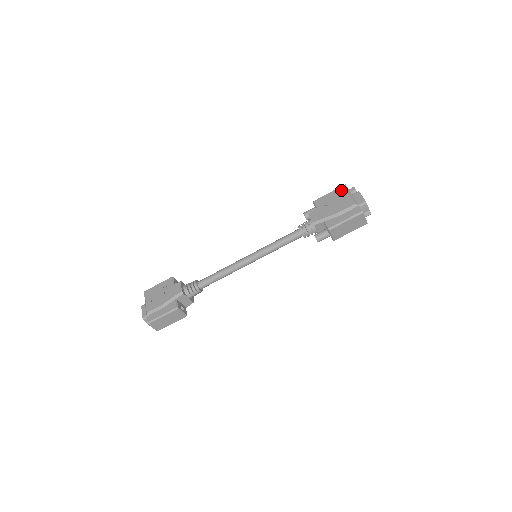
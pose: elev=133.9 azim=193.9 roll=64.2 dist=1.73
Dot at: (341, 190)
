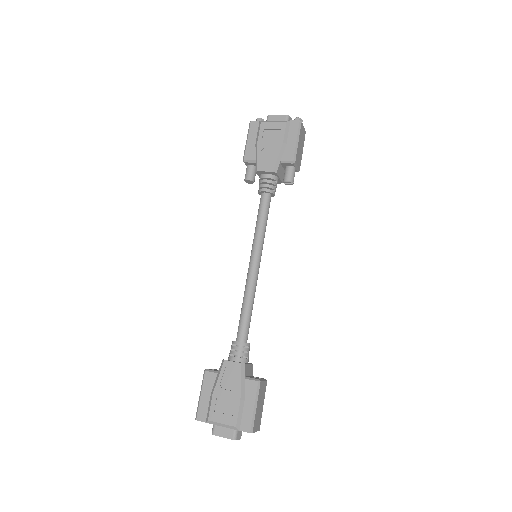
Dot at: (255, 128)
